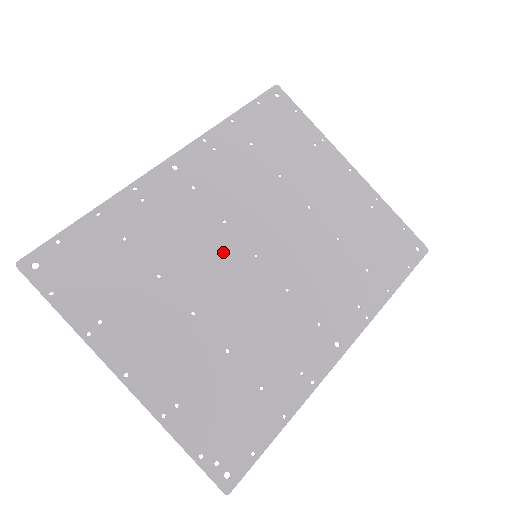
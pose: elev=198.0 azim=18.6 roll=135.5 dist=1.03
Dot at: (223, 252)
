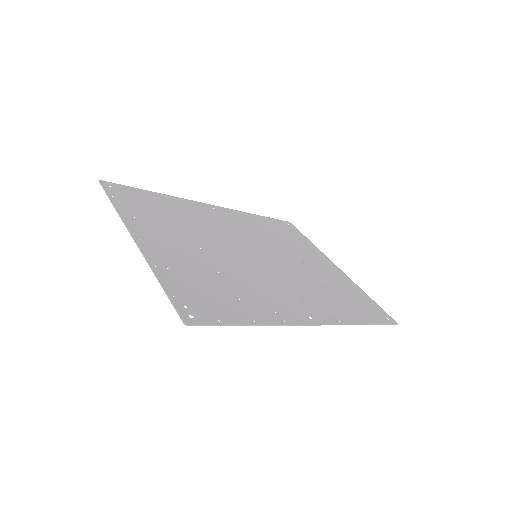
Dot at: (233, 243)
